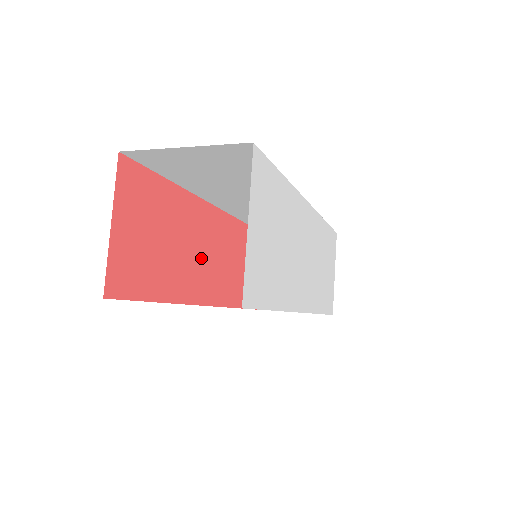
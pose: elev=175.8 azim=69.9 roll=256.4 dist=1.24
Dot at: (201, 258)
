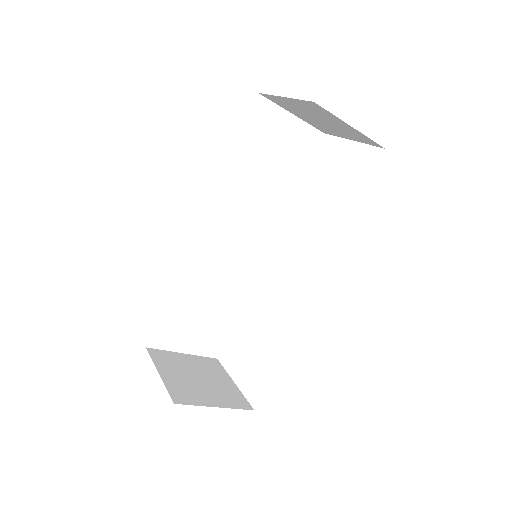
Dot at: occluded
